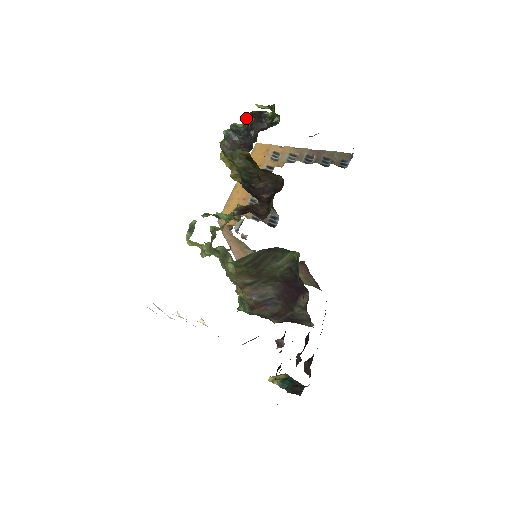
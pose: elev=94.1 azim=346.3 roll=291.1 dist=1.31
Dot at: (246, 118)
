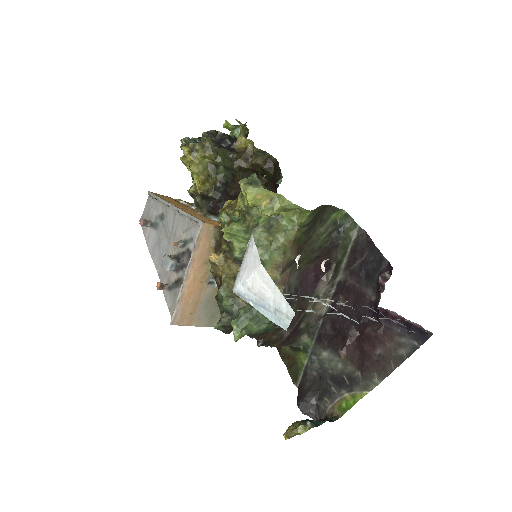
Dot at: (195, 138)
